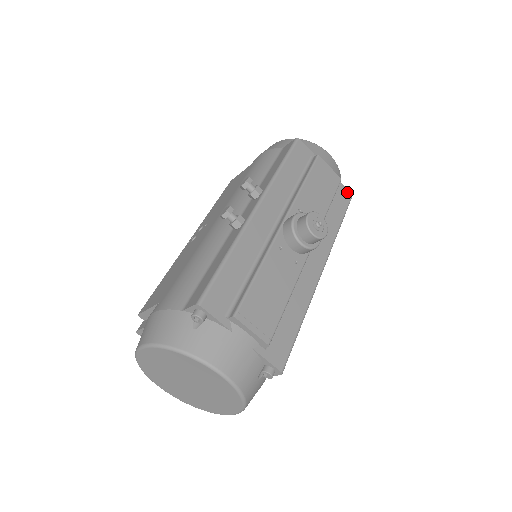
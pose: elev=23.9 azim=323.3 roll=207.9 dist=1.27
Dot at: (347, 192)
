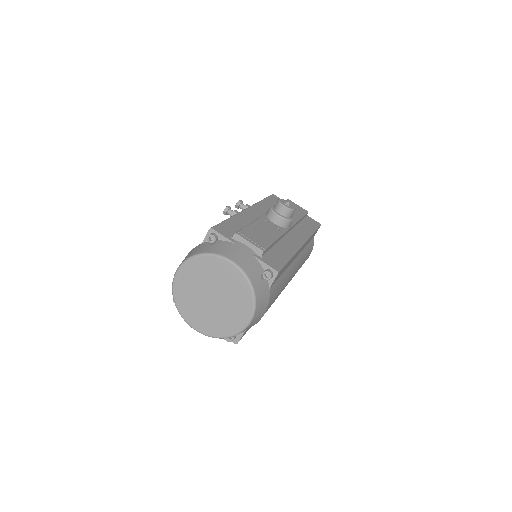
Dot at: (316, 222)
